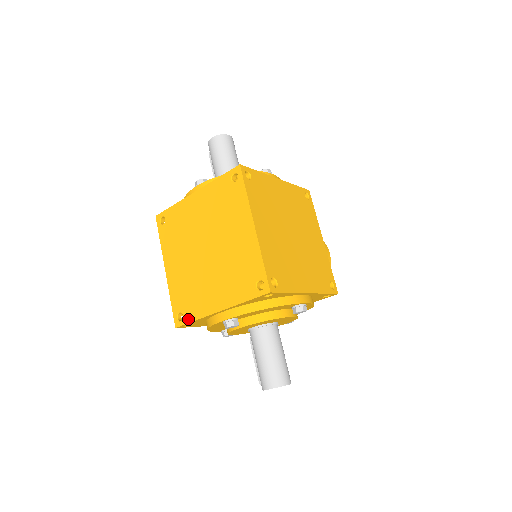
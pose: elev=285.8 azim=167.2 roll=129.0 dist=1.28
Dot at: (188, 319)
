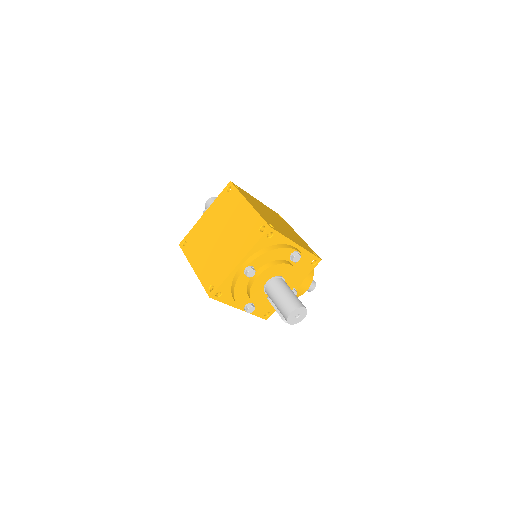
Dot at: (218, 284)
